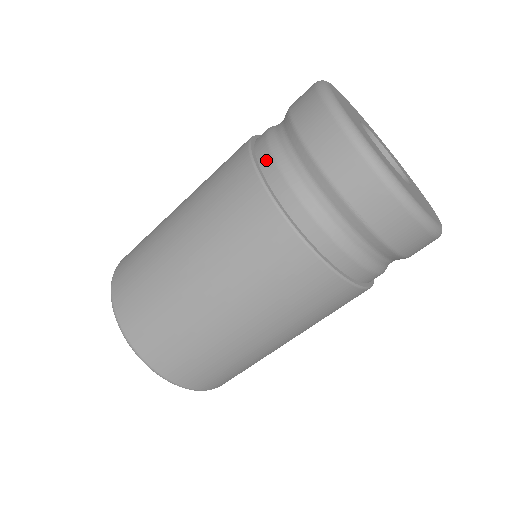
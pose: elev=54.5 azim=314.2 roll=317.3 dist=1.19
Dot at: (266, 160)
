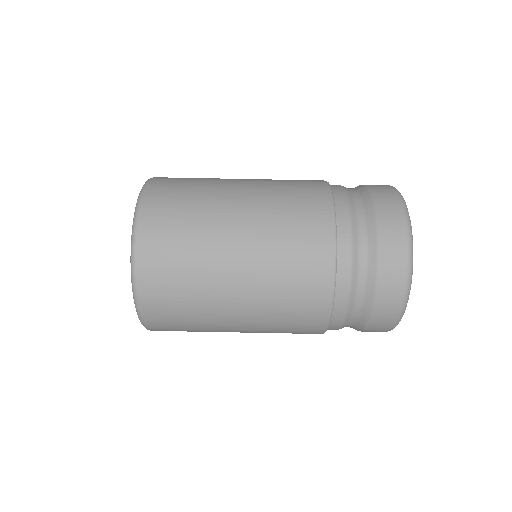
Dot at: occluded
